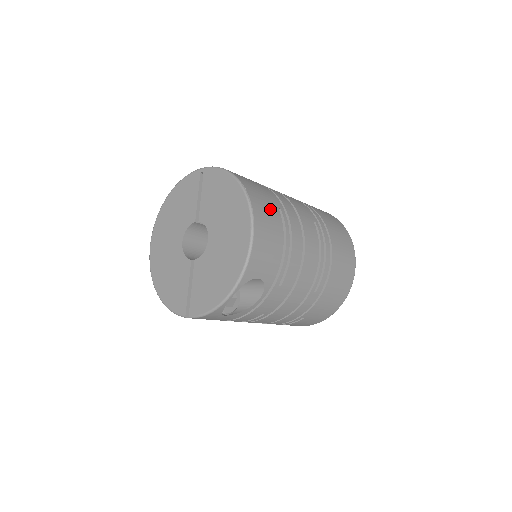
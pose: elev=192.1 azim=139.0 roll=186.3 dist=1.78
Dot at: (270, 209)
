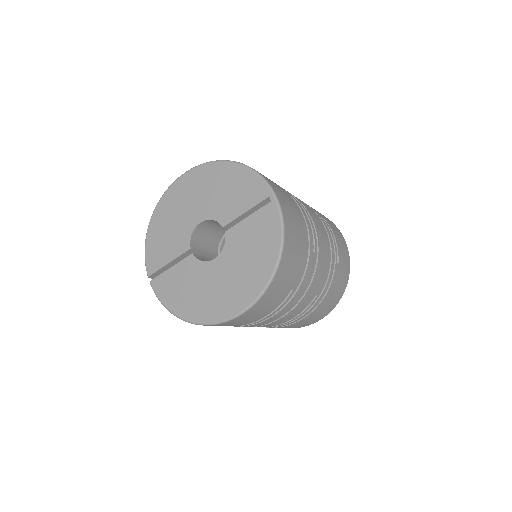
Dot at: (280, 294)
